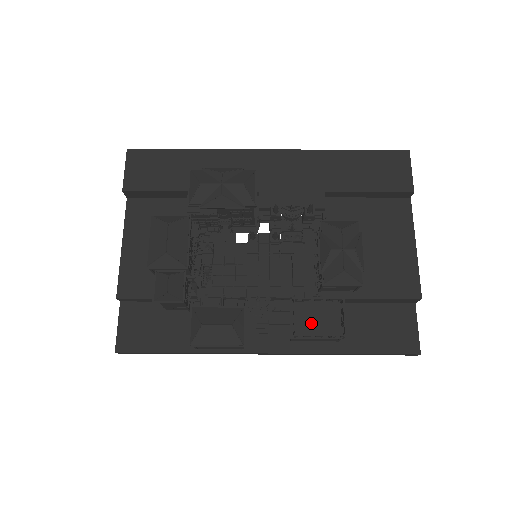
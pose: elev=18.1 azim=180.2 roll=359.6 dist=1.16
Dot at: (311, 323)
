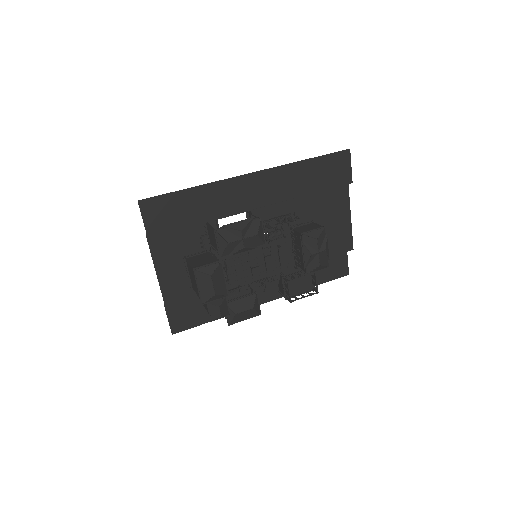
Dot at: (296, 288)
